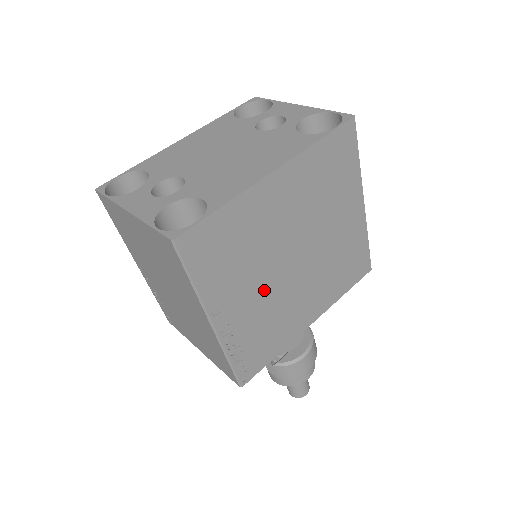
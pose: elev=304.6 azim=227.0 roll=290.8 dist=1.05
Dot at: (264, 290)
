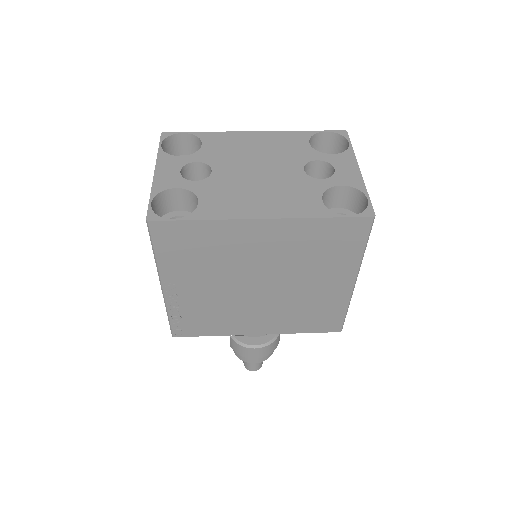
Dot at: (219, 290)
